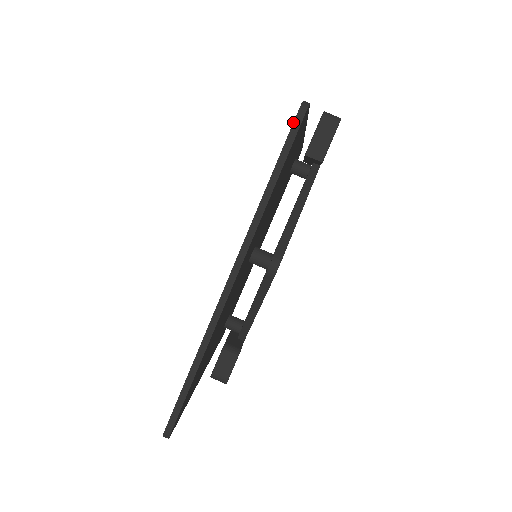
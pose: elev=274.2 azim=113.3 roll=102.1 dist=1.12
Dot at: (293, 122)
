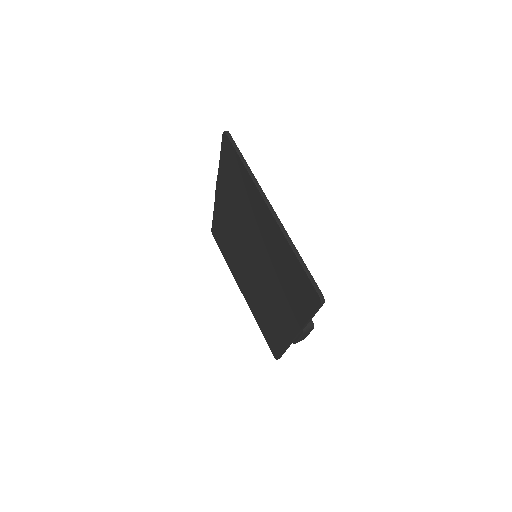
Dot at: (228, 138)
